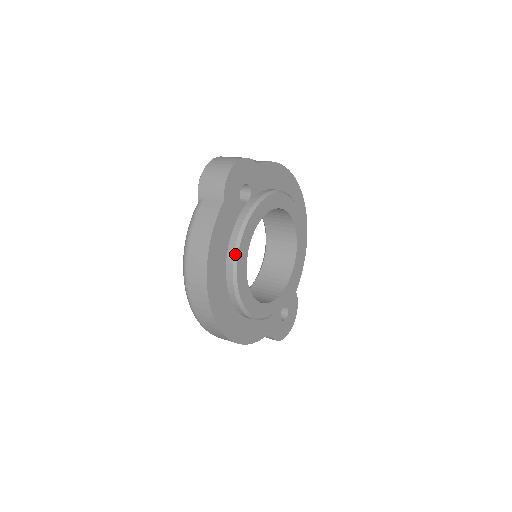
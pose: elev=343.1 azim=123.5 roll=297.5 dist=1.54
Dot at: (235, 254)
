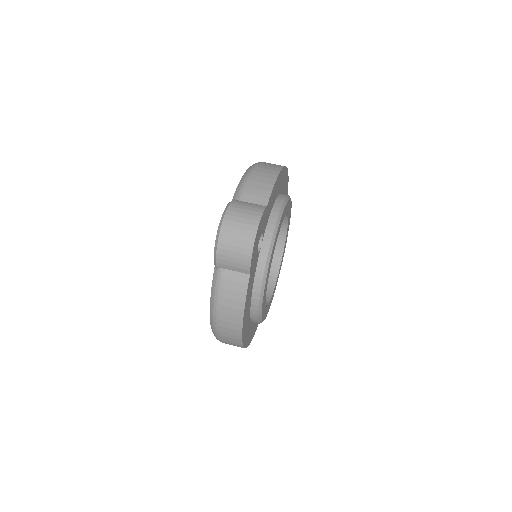
Dot at: (260, 303)
